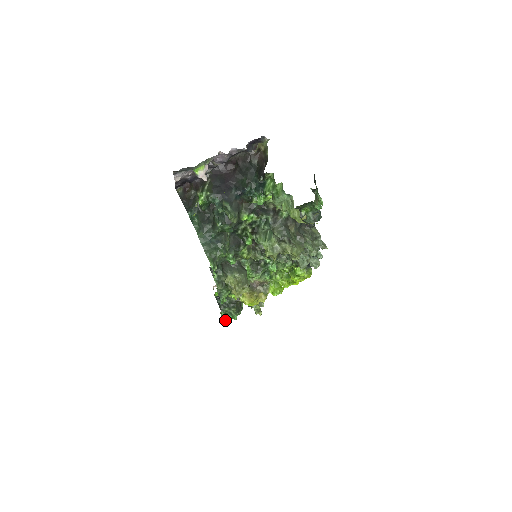
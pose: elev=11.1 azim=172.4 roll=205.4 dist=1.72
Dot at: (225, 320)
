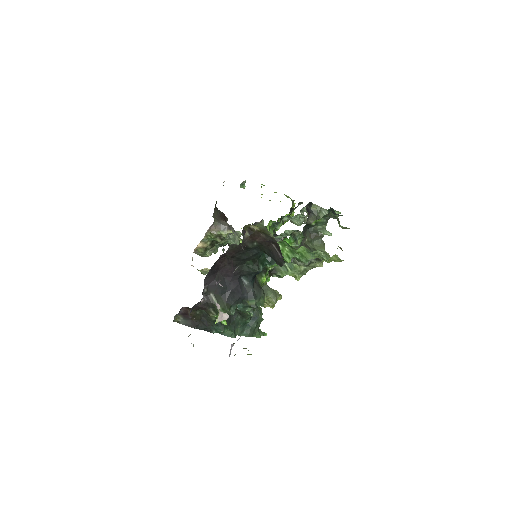
Dot at: occluded
